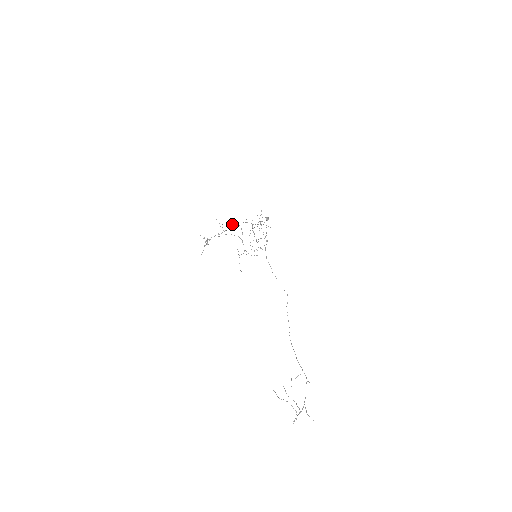
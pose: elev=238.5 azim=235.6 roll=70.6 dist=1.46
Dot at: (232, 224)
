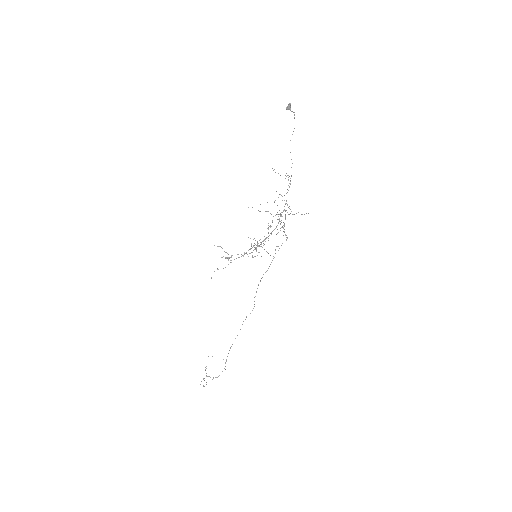
Dot at: occluded
